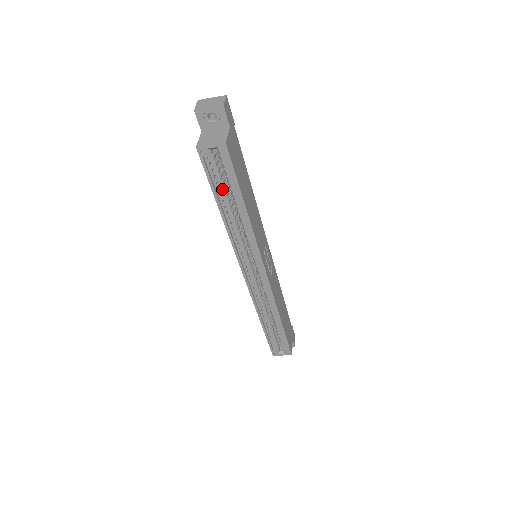
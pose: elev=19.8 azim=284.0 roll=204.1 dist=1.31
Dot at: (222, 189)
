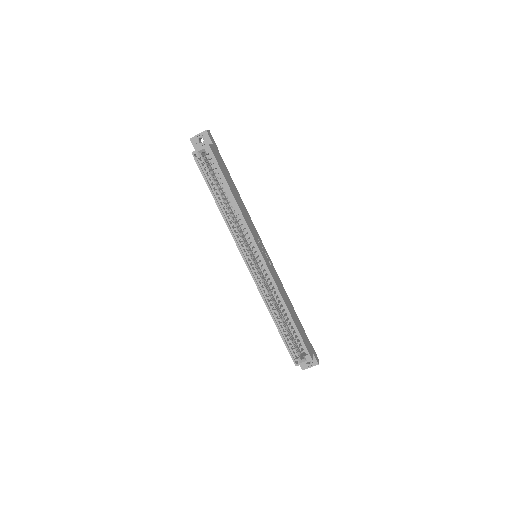
Dot at: occluded
